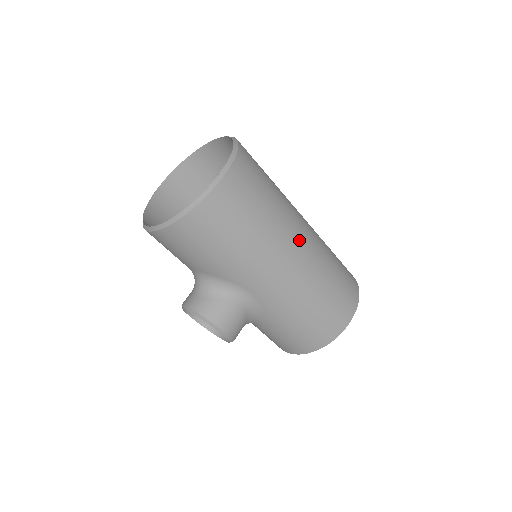
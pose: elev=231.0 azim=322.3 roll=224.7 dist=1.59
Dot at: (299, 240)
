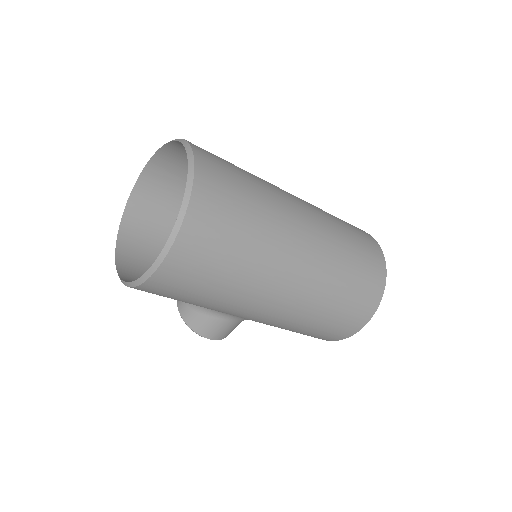
Dot at: (285, 283)
